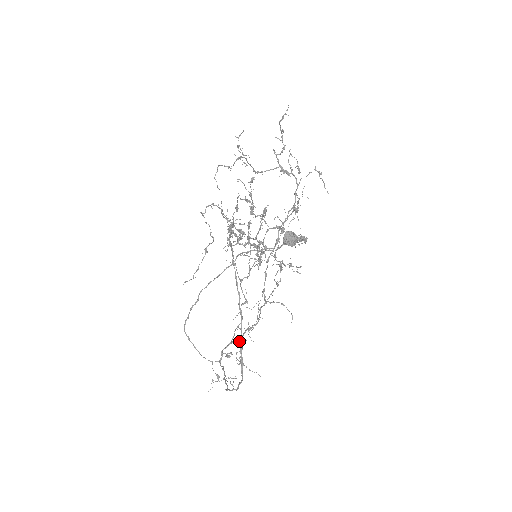
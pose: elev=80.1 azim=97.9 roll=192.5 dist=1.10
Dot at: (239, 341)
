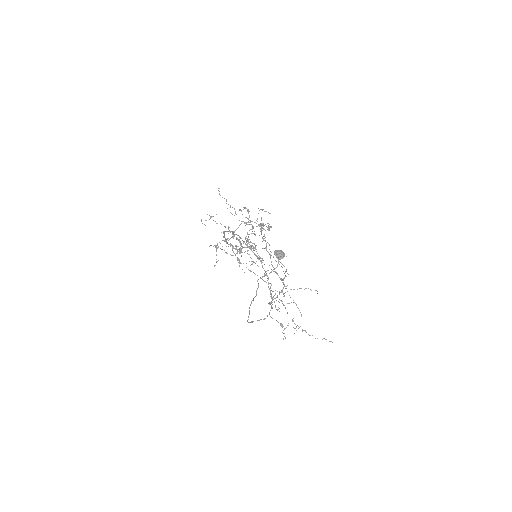
Dot at: (283, 305)
